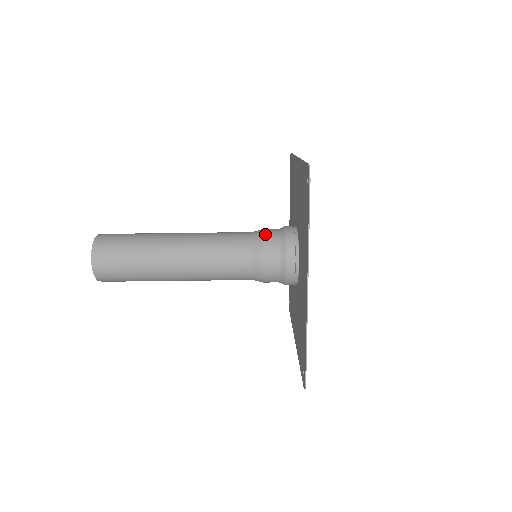
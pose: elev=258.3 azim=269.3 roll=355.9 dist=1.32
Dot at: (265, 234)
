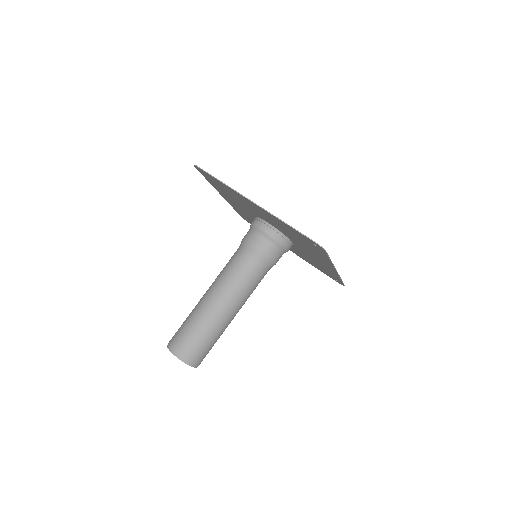
Dot at: occluded
